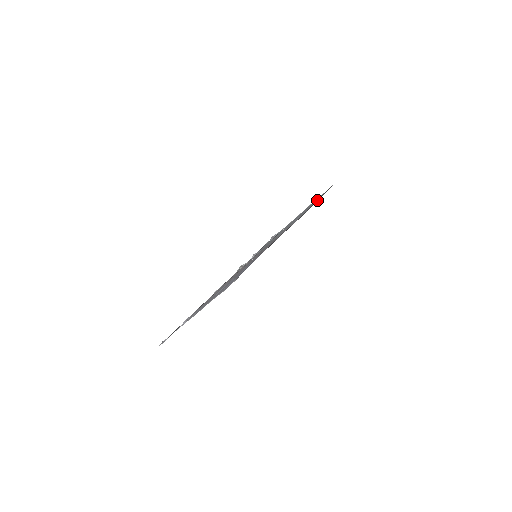
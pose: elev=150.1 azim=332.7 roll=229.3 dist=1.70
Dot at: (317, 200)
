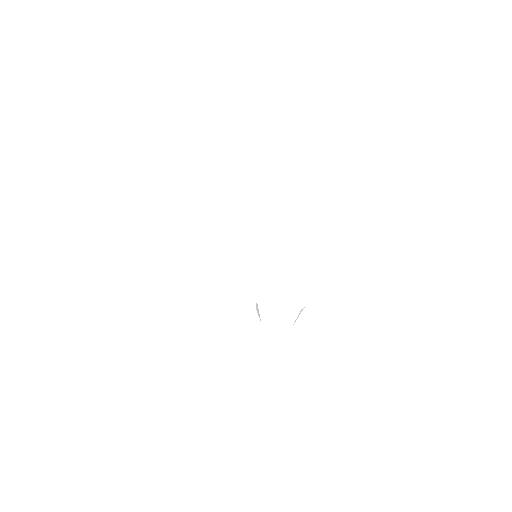
Dot at: occluded
